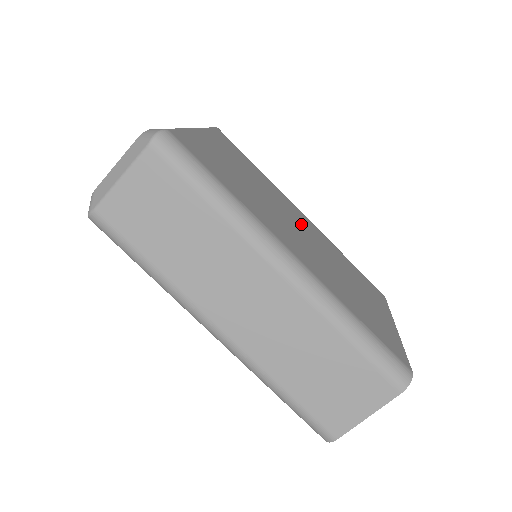
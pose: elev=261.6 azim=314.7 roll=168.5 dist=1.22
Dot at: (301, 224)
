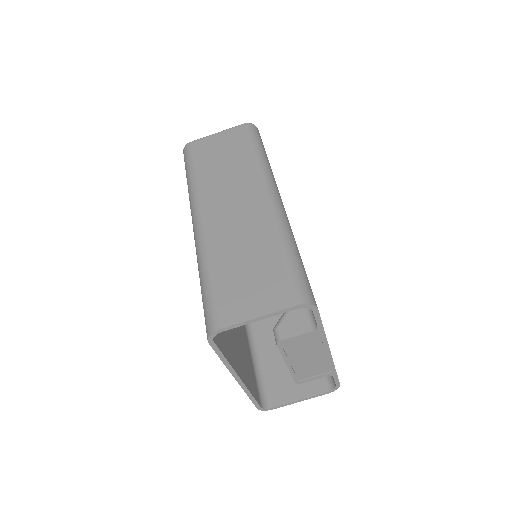
Dot at: occluded
